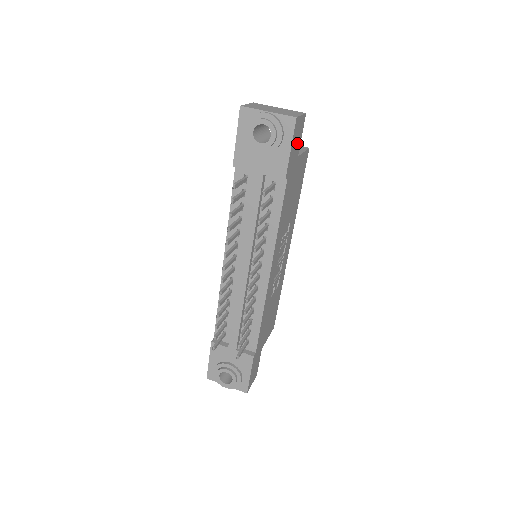
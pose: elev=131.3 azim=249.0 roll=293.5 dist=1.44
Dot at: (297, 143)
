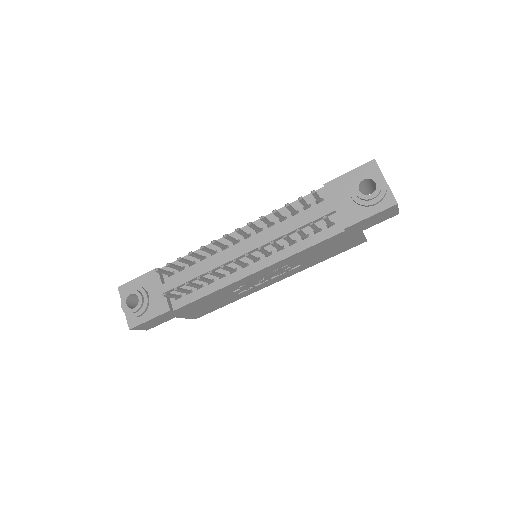
Dot at: (374, 221)
